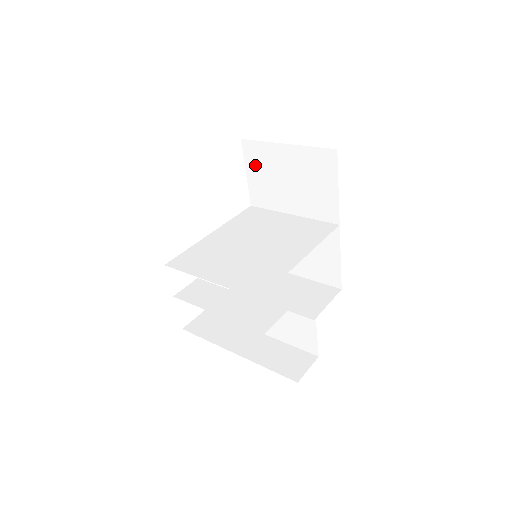
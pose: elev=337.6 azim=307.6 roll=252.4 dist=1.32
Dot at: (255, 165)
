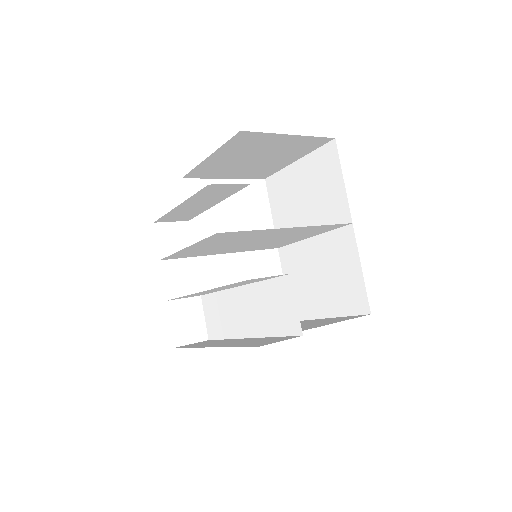
Dot at: (277, 199)
